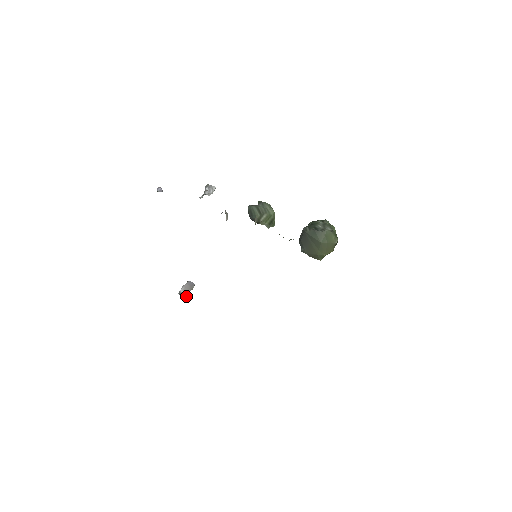
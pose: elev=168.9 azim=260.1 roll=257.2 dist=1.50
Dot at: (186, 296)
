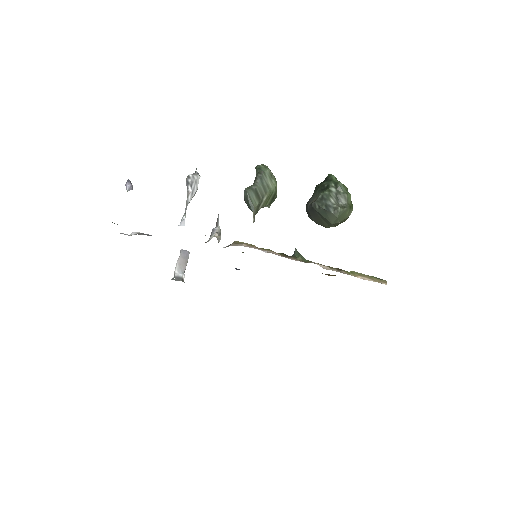
Dot at: (182, 280)
